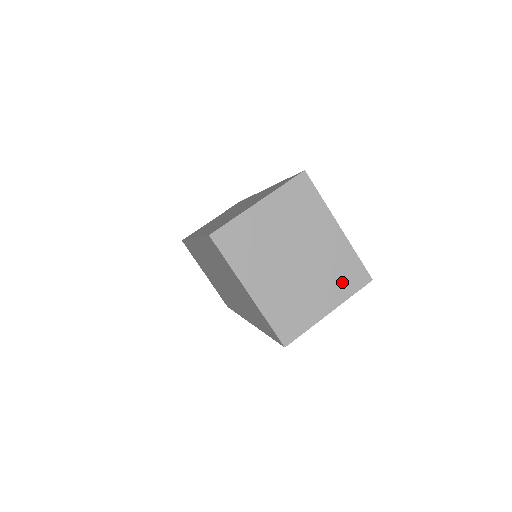
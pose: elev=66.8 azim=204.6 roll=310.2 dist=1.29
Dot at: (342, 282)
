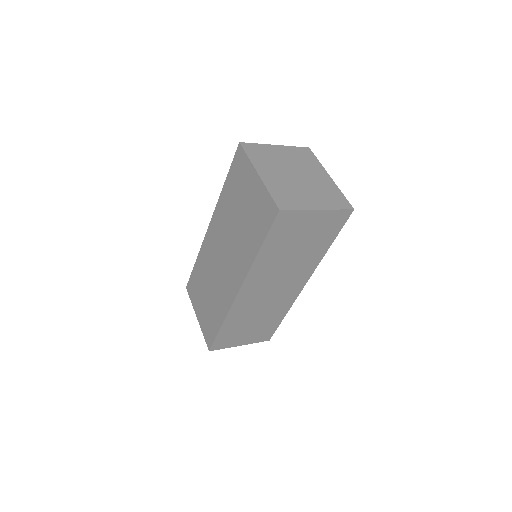
Dot at: (330, 200)
